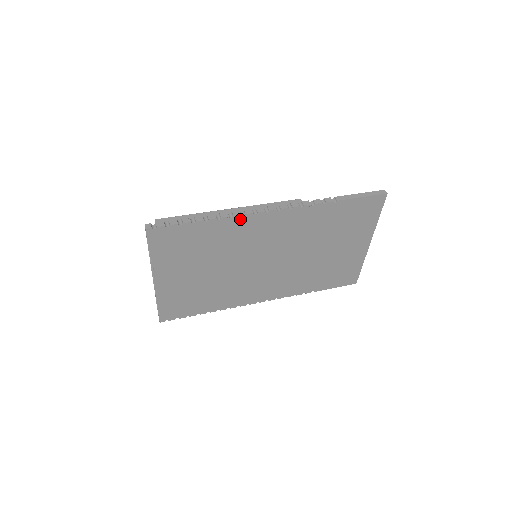
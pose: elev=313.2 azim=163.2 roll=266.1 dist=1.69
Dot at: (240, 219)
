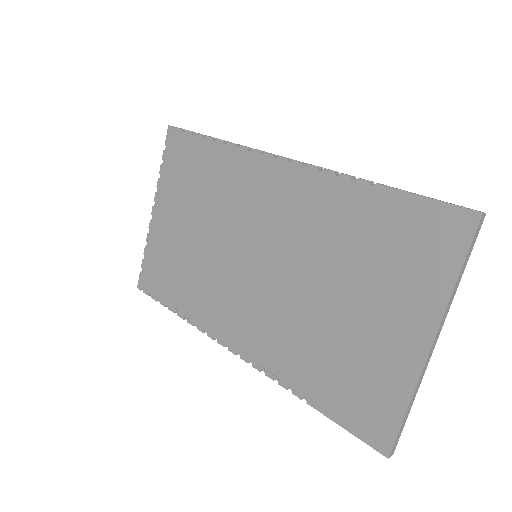
Dot at: (245, 155)
